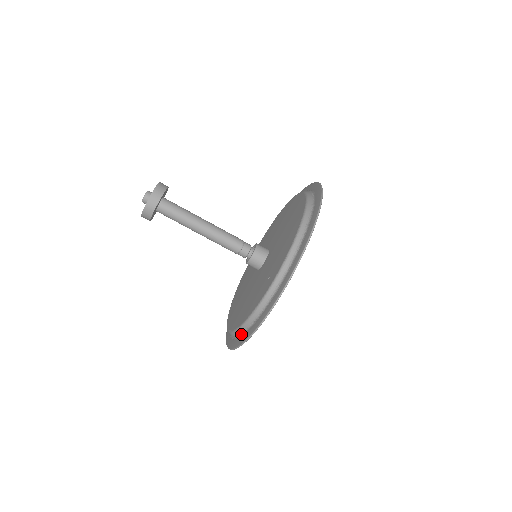
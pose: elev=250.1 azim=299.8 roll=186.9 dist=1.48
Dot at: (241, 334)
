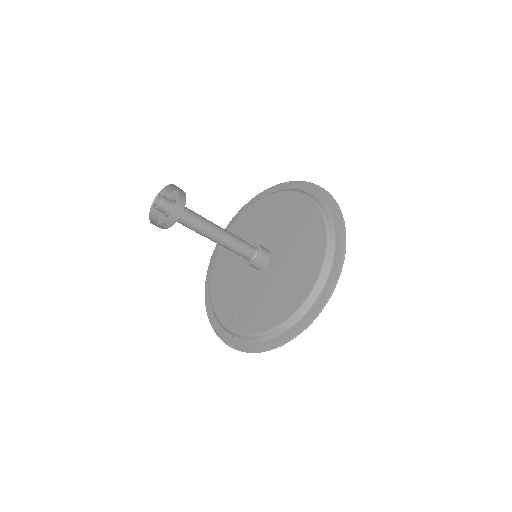
Dot at: occluded
